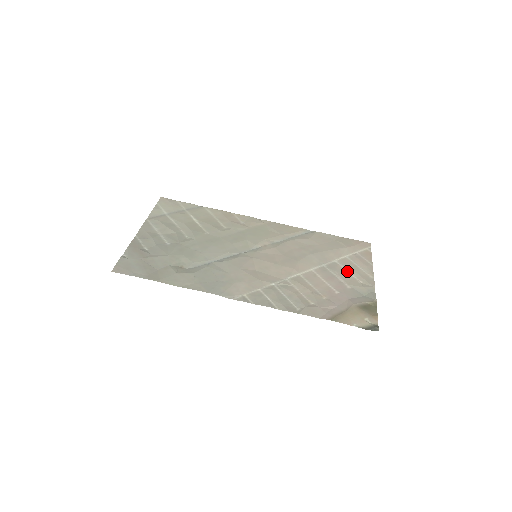
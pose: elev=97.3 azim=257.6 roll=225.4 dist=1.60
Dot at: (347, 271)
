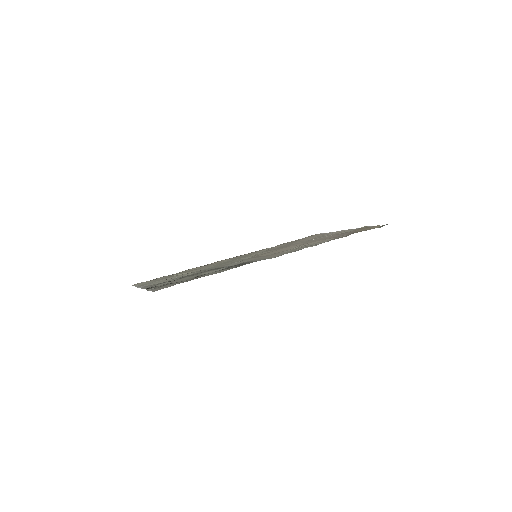
Dot at: (326, 235)
